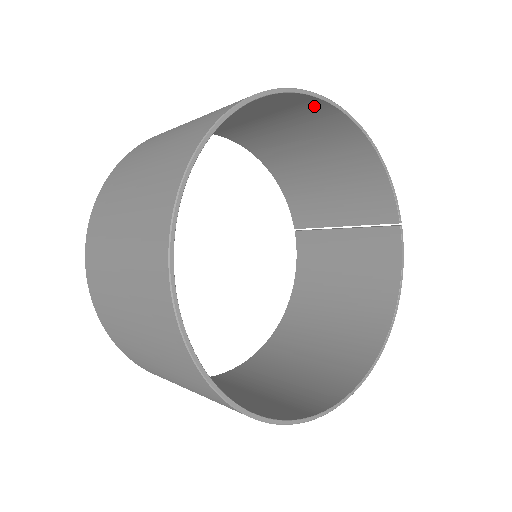
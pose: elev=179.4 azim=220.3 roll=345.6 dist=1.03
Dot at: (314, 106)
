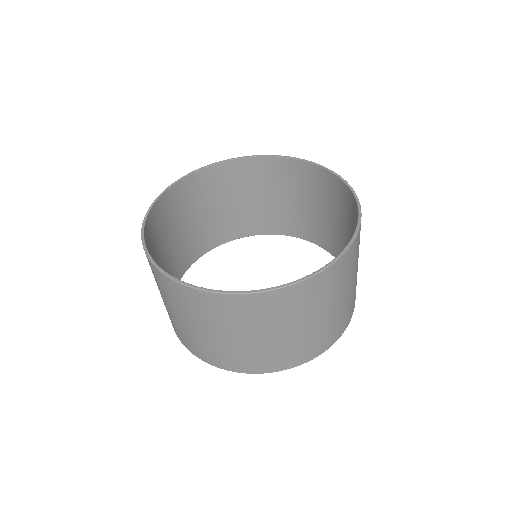
Dot at: (303, 169)
